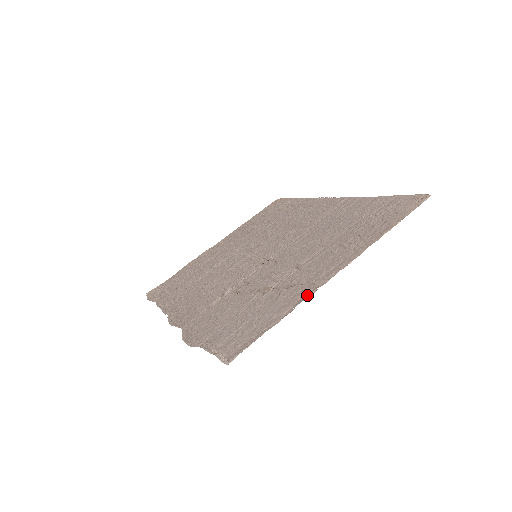
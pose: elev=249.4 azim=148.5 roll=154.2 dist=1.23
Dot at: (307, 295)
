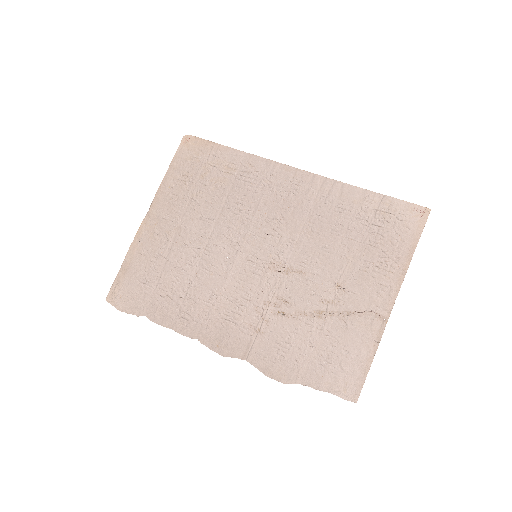
Dot at: (382, 328)
